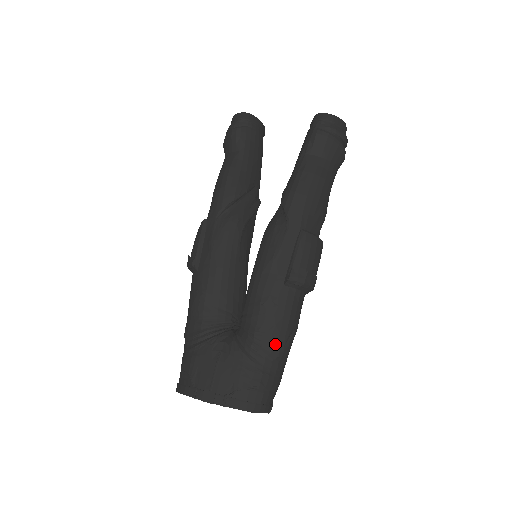
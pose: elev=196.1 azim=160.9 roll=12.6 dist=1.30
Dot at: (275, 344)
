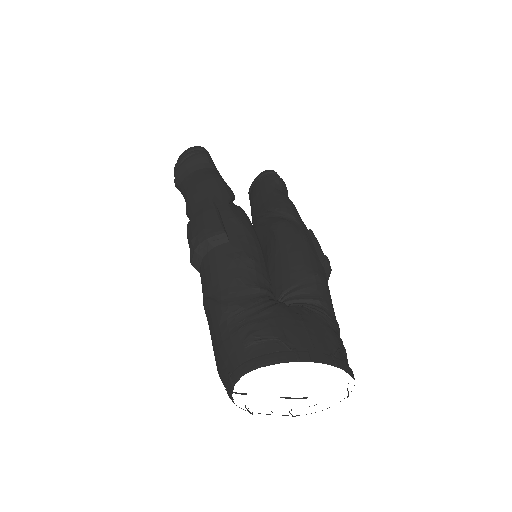
Dot at: (335, 316)
